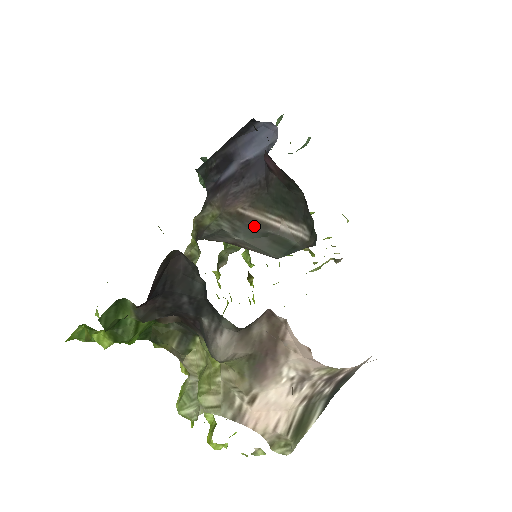
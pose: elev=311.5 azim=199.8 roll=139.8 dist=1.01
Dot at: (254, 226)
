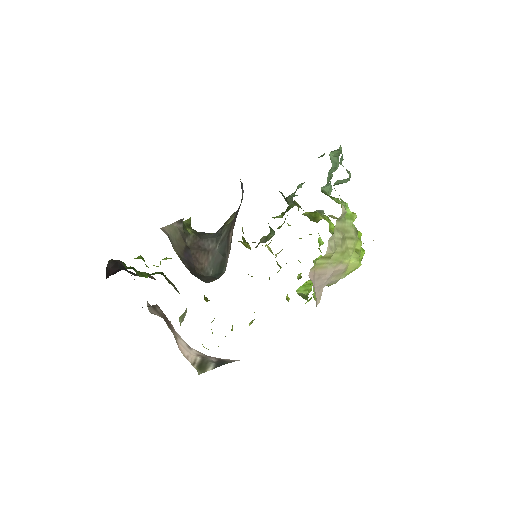
Dot at: (227, 244)
